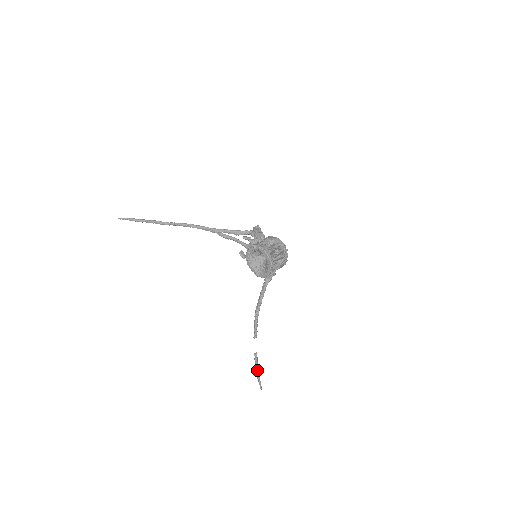
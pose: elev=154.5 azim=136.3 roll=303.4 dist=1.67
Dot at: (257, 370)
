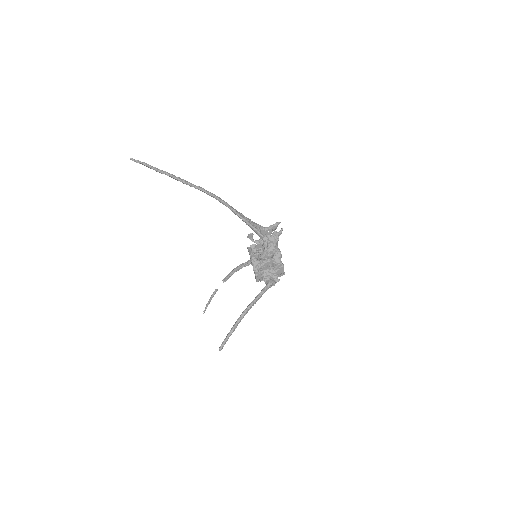
Dot at: (209, 301)
